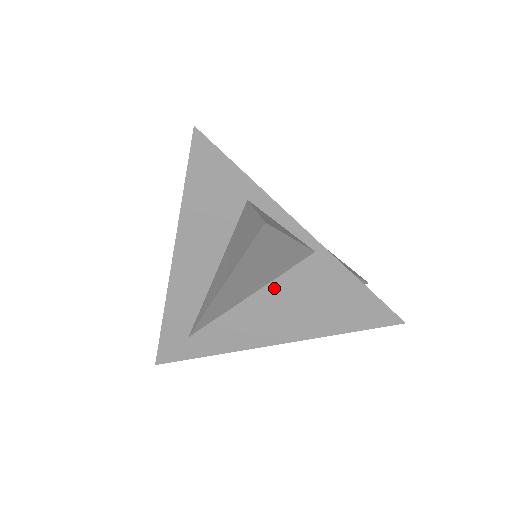
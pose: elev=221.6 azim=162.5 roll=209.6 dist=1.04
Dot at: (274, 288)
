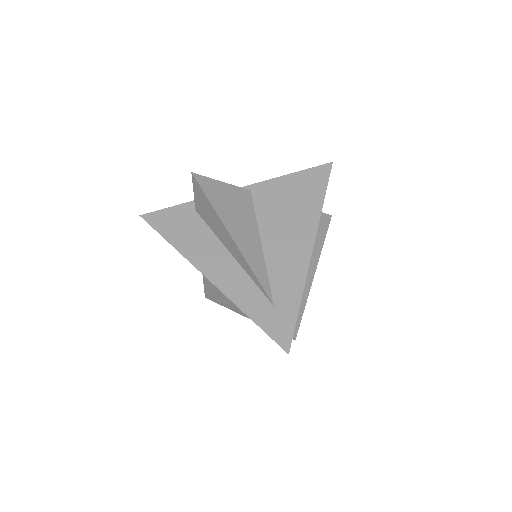
Dot at: (263, 224)
